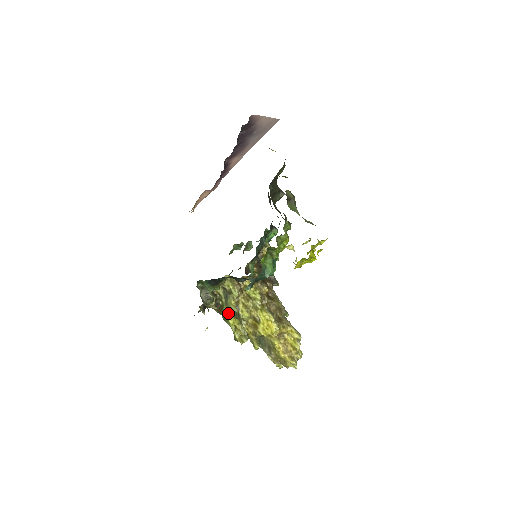
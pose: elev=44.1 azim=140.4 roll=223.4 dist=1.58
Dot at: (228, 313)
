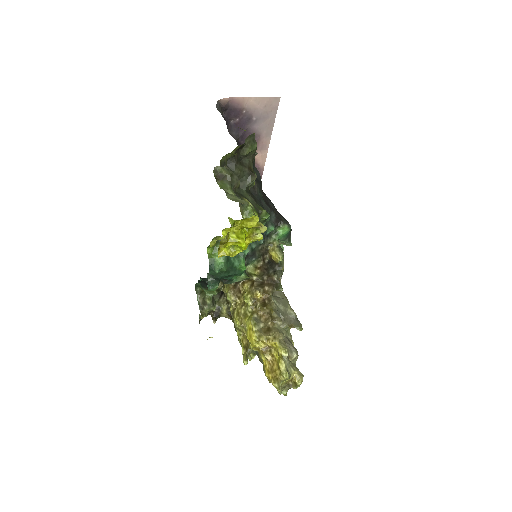
Dot at: occluded
